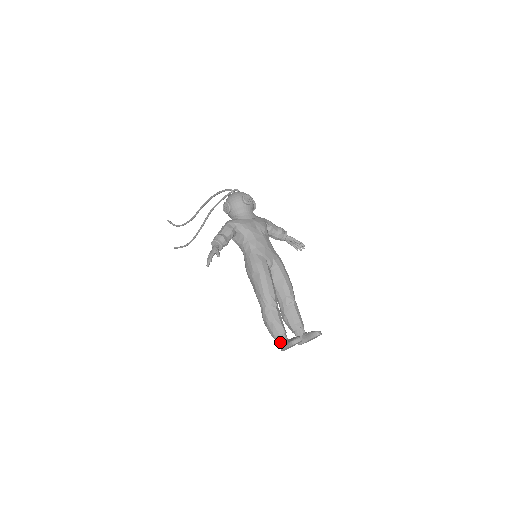
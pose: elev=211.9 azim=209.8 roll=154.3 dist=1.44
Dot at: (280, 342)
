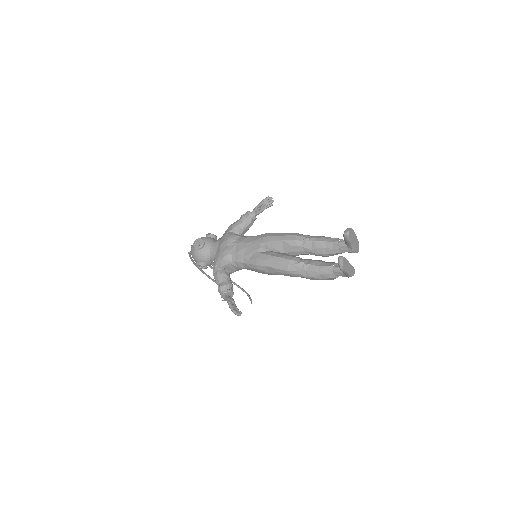
Dot at: (342, 275)
